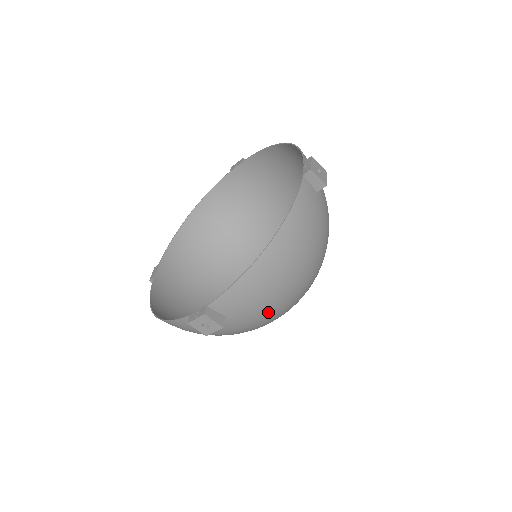
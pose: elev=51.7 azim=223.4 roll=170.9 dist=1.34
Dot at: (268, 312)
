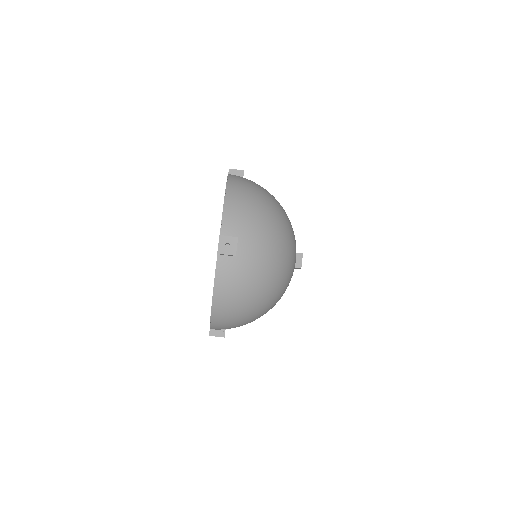
Dot at: (250, 321)
